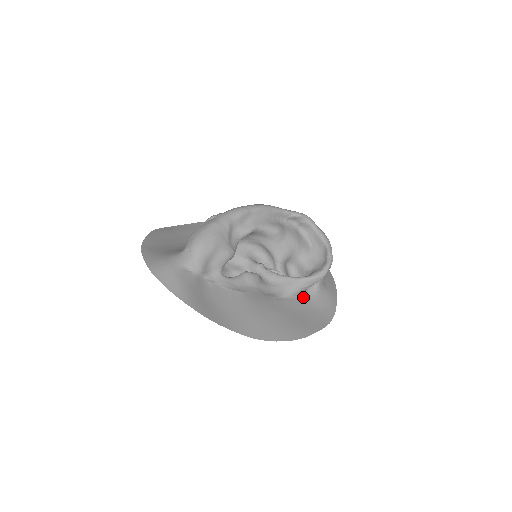
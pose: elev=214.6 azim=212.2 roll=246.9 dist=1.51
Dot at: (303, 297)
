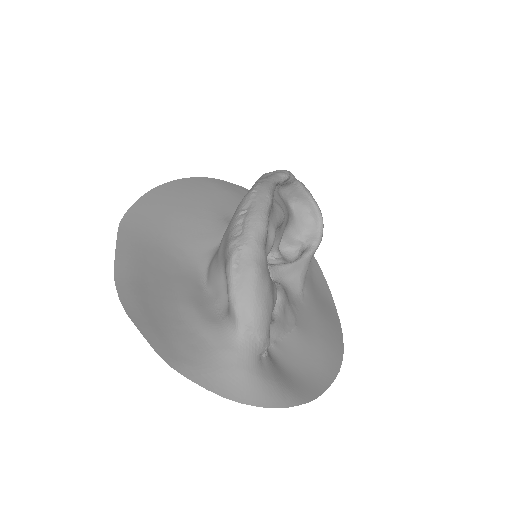
Dot at: occluded
